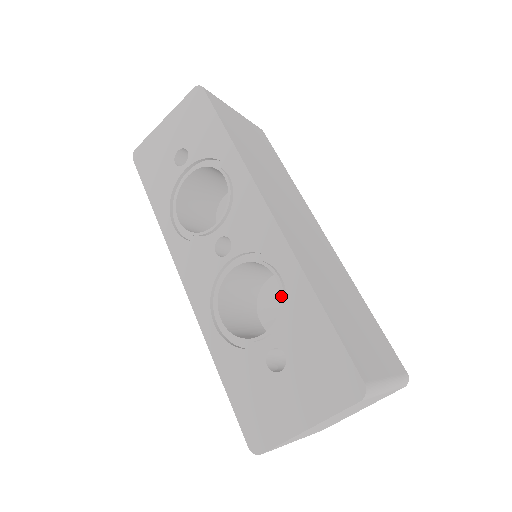
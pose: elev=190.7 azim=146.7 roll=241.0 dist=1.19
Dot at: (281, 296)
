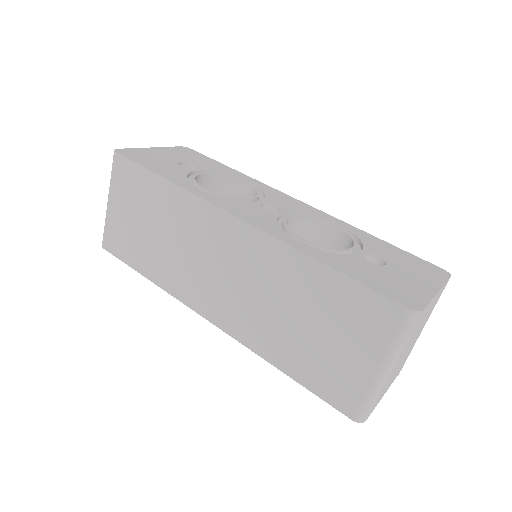
Dot at: (347, 233)
